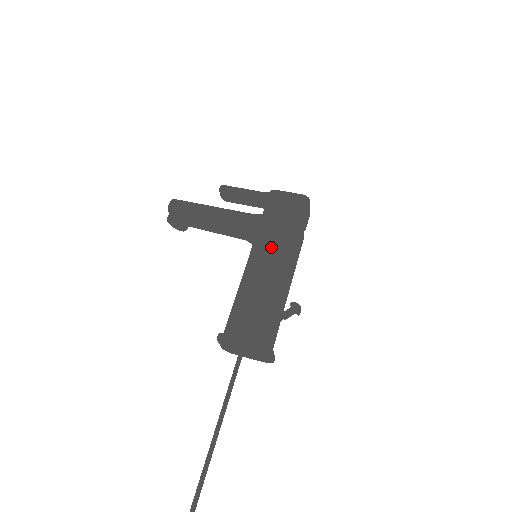
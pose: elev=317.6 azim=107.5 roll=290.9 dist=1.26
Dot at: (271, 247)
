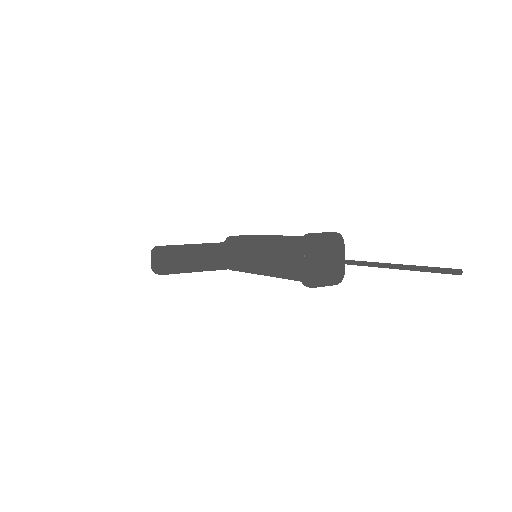
Dot at: occluded
